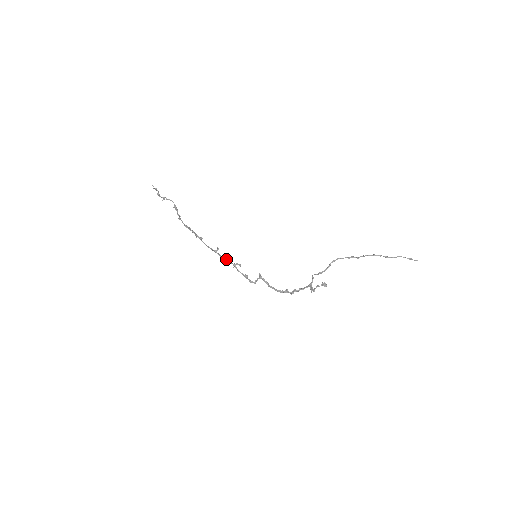
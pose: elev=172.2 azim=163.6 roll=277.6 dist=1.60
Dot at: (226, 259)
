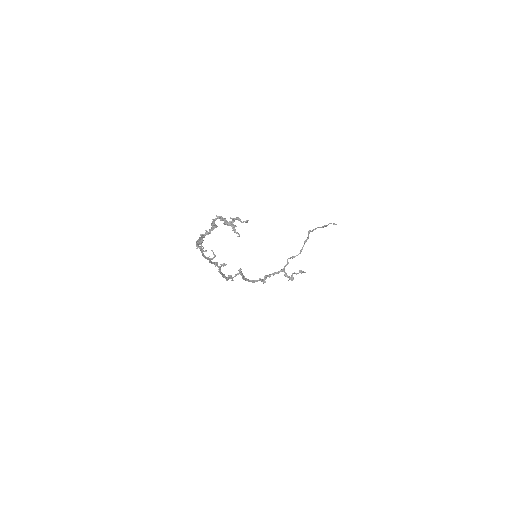
Dot at: (216, 264)
